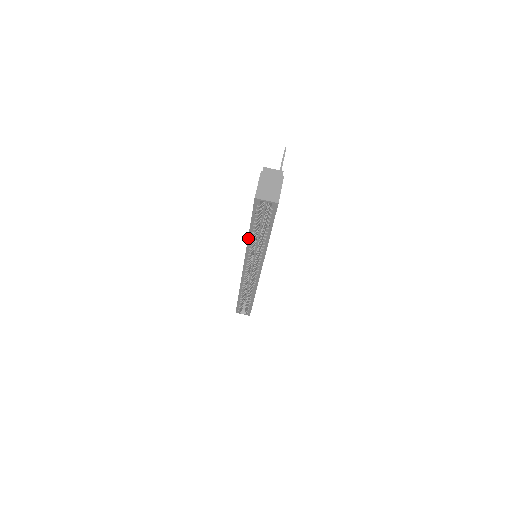
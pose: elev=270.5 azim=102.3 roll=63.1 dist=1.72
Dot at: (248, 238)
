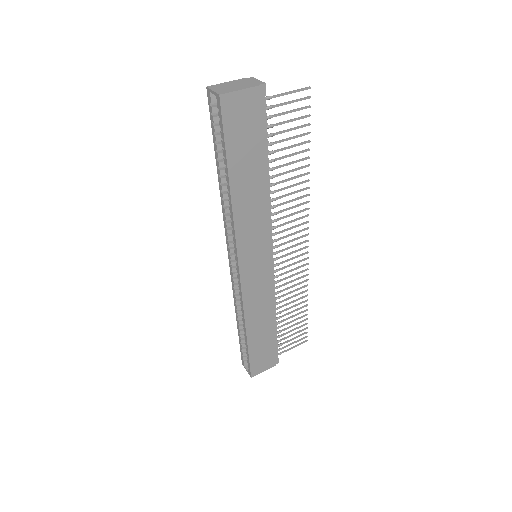
Dot at: (219, 181)
